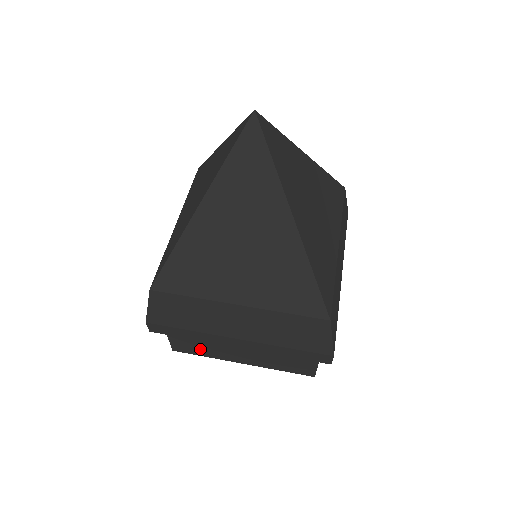
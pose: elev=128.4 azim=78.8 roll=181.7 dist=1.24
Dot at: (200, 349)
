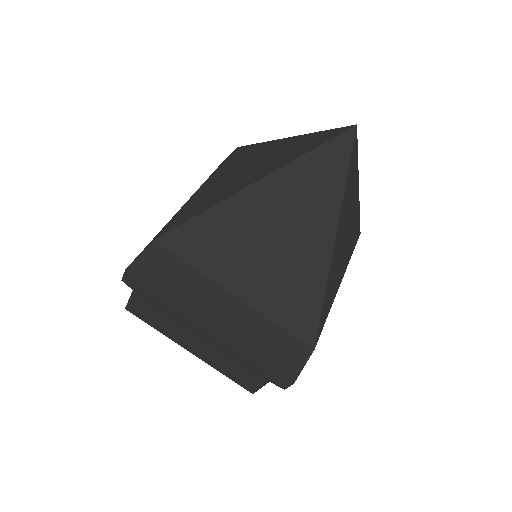
Dot at: (156, 320)
